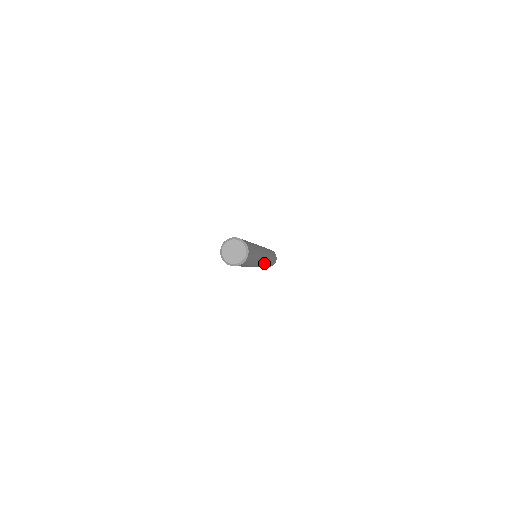
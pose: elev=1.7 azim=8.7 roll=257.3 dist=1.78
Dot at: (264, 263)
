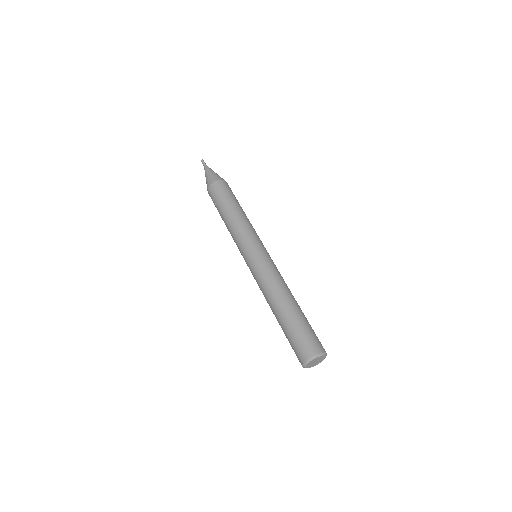
Dot at: occluded
